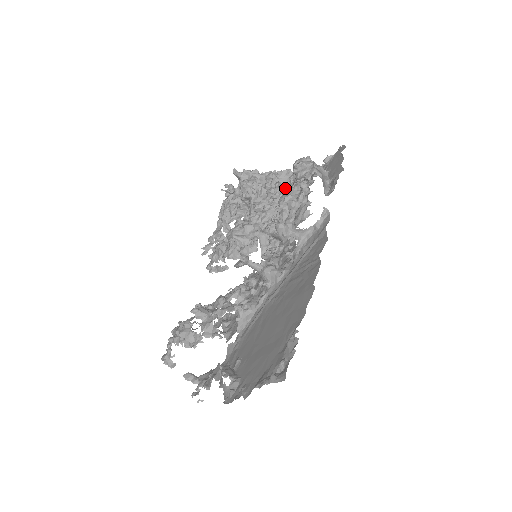
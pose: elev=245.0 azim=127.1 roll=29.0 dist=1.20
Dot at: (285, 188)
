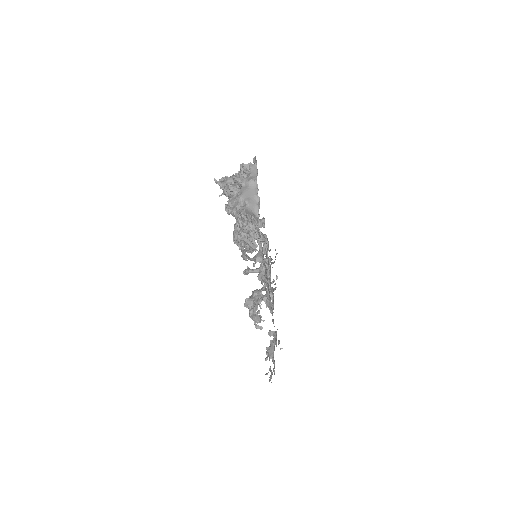
Dot at: occluded
